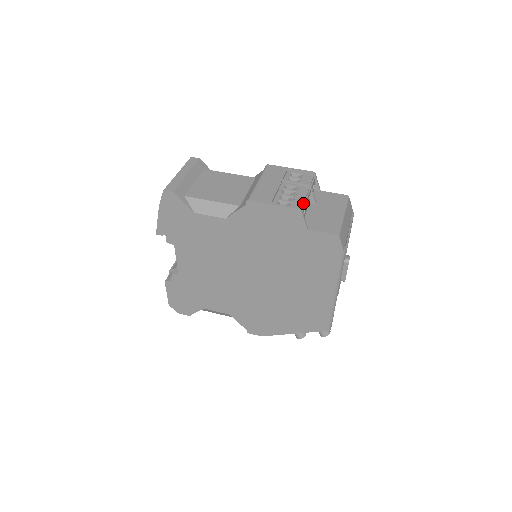
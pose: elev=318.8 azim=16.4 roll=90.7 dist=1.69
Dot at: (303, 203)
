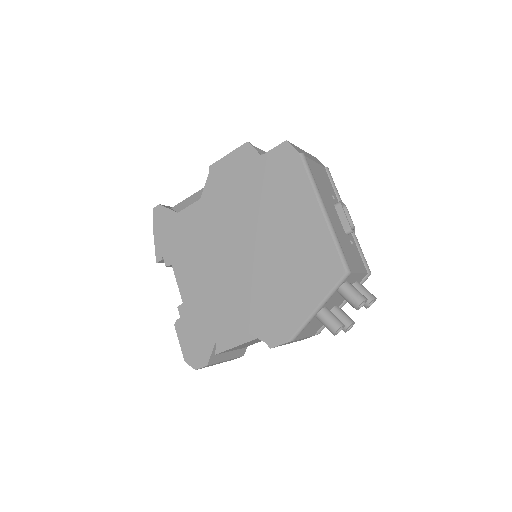
Dot at: occluded
